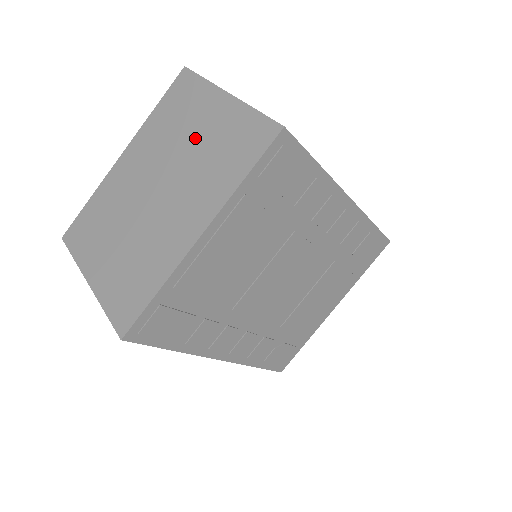
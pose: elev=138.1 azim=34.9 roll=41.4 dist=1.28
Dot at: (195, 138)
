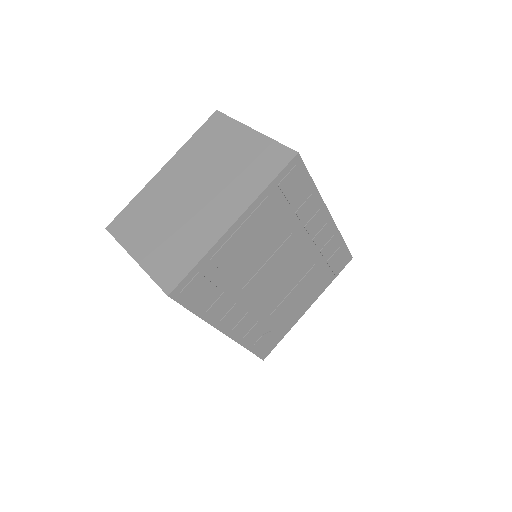
Dot at: (228, 158)
